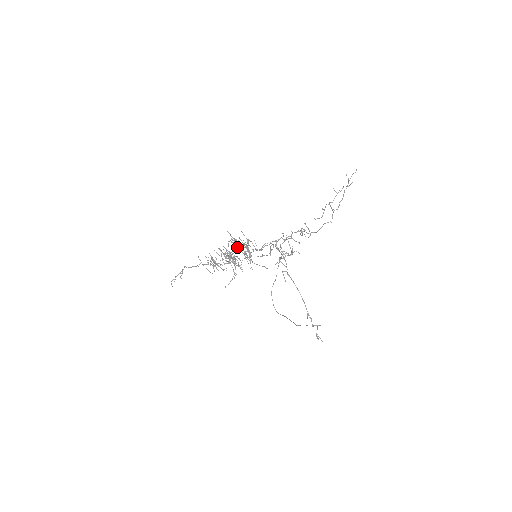
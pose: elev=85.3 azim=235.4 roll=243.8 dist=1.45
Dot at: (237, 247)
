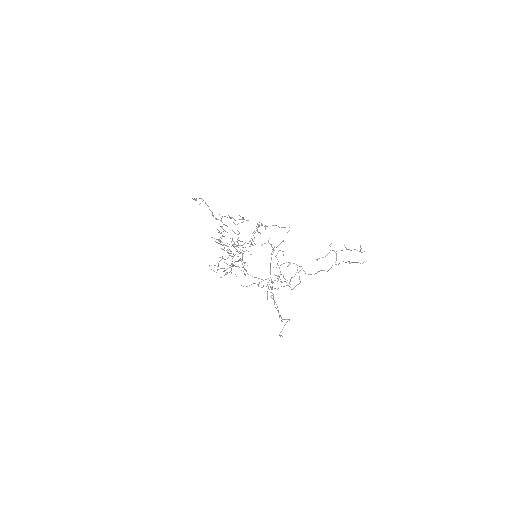
Dot at: (231, 273)
